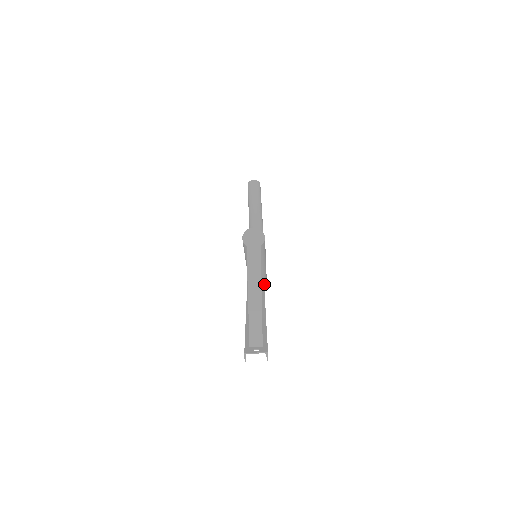
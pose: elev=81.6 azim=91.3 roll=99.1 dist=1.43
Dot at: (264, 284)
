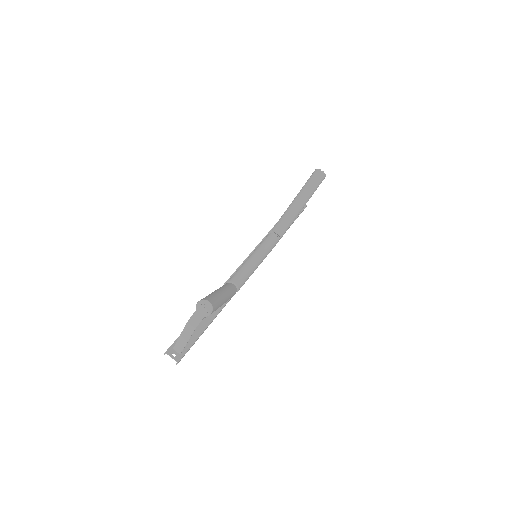
Dot at: occluded
